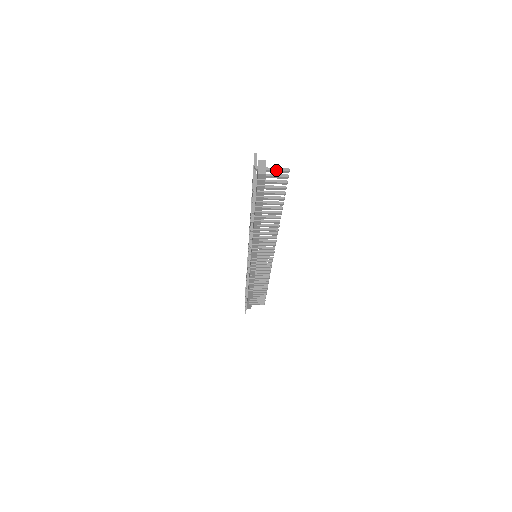
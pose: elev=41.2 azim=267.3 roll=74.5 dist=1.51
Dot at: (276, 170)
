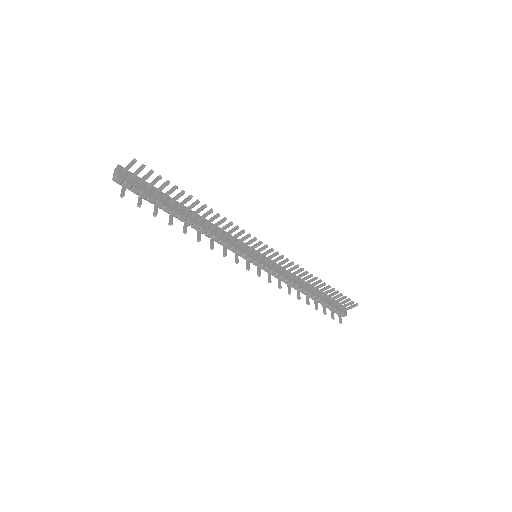
Dot at: (126, 167)
